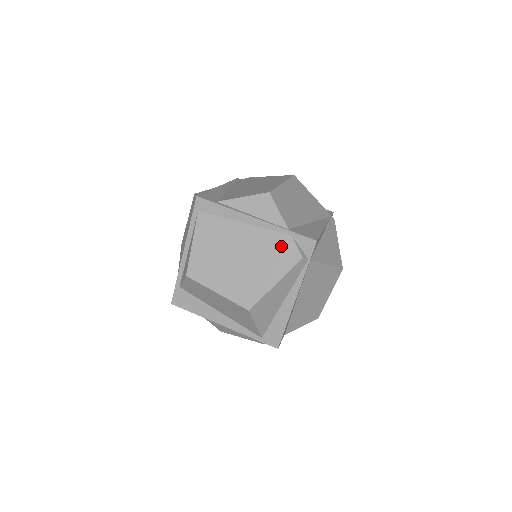
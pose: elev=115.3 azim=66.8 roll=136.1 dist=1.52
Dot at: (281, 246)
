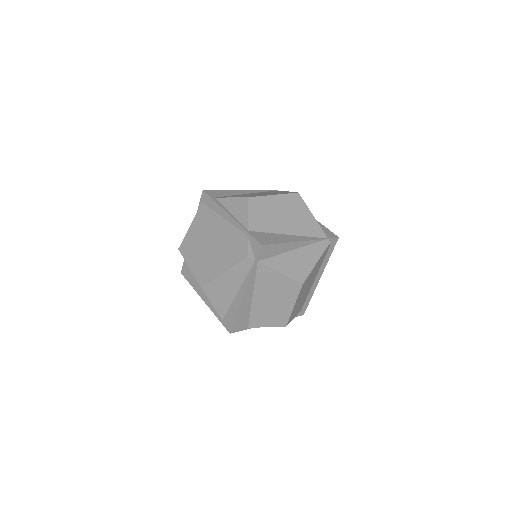
Dot at: (238, 243)
